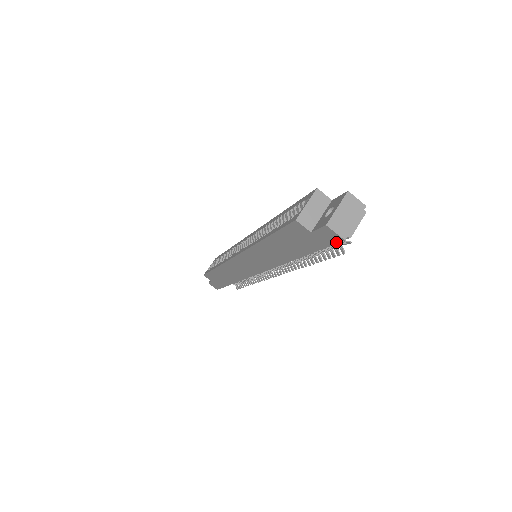
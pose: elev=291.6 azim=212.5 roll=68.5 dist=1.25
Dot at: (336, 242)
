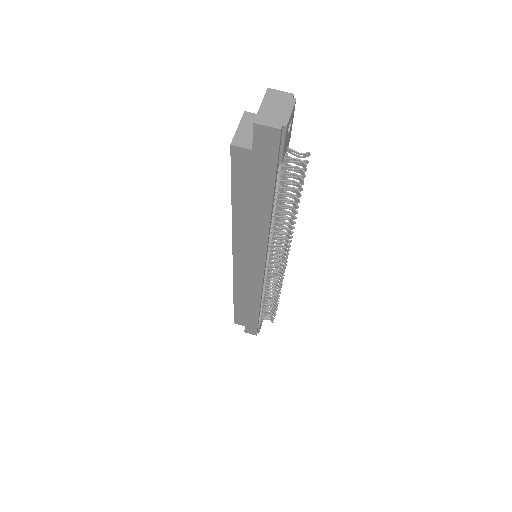
Dot at: (277, 142)
